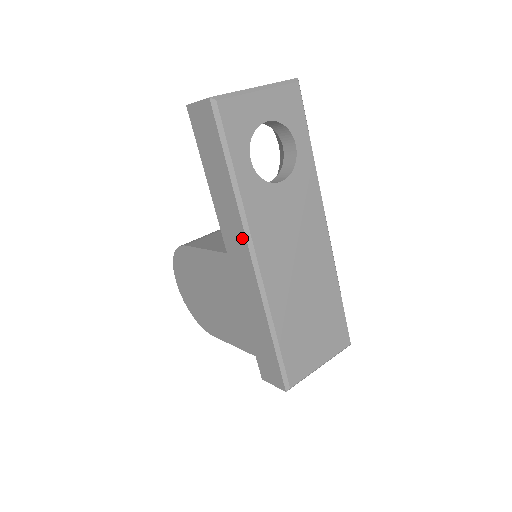
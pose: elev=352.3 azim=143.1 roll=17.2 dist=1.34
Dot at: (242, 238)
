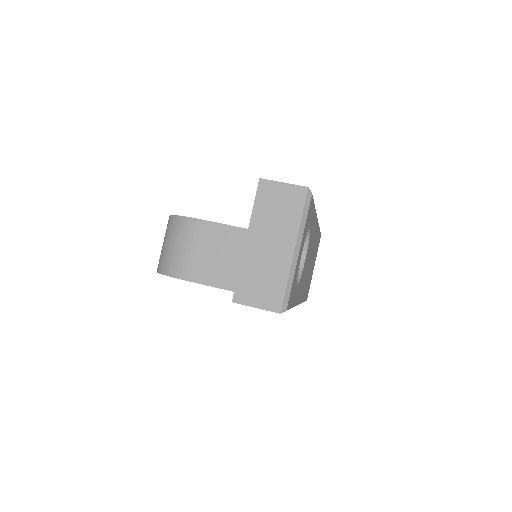
Dot at: occluded
